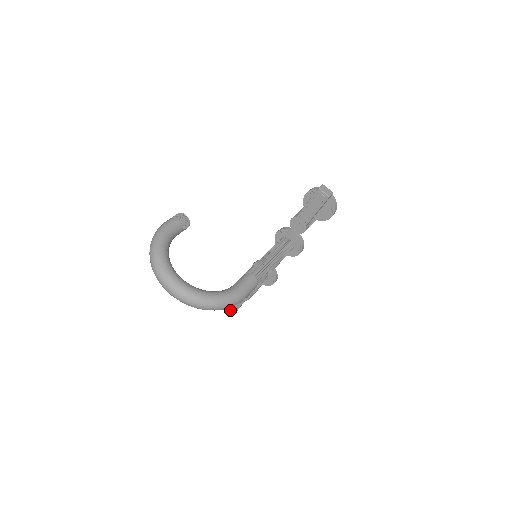
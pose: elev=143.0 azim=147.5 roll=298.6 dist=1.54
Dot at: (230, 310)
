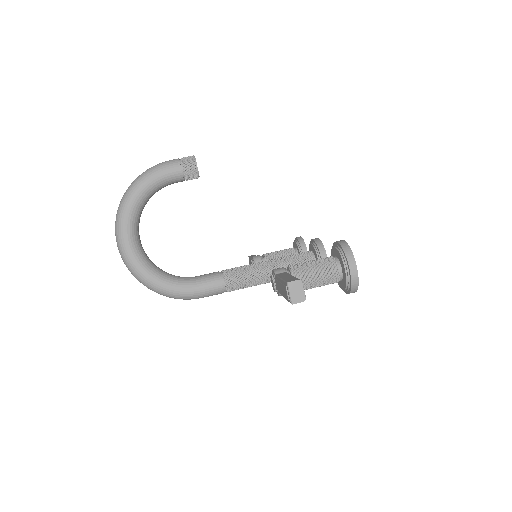
Dot at: occluded
